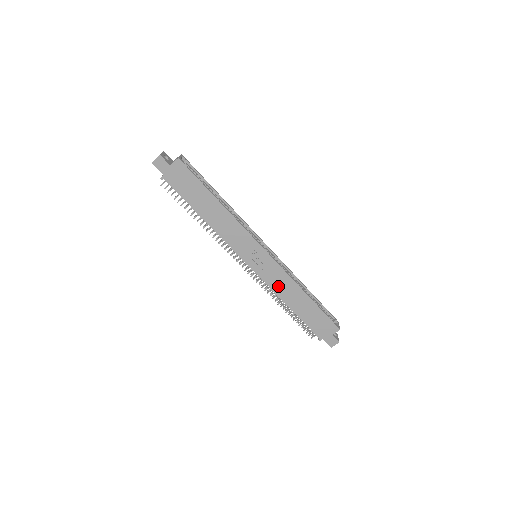
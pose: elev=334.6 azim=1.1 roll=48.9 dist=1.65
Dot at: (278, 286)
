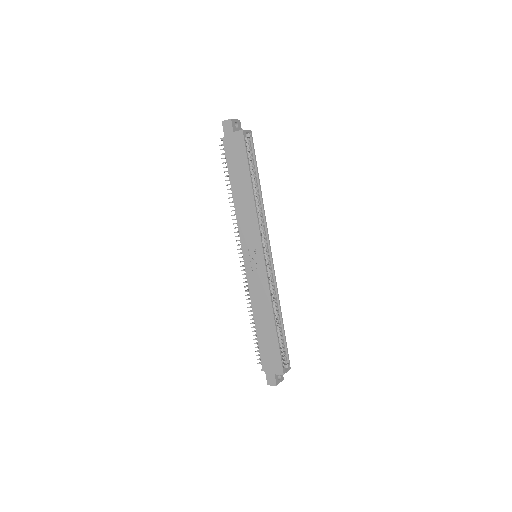
Dot at: (256, 294)
